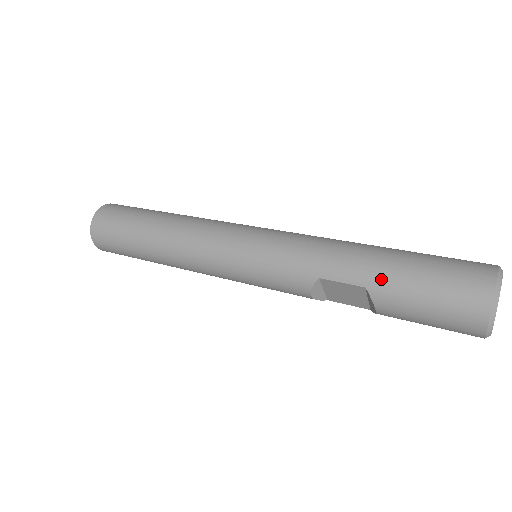
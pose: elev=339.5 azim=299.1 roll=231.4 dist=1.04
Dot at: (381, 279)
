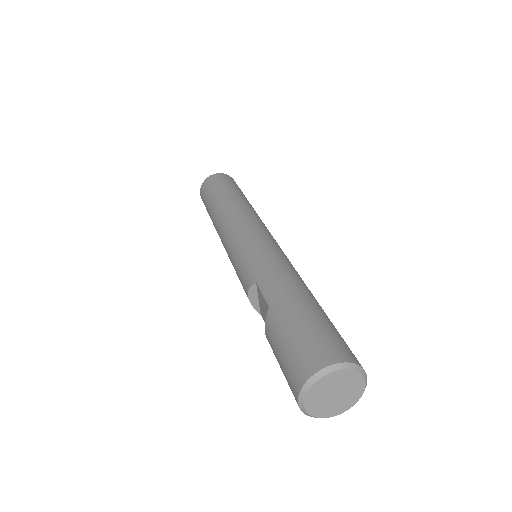
Dot at: (280, 307)
